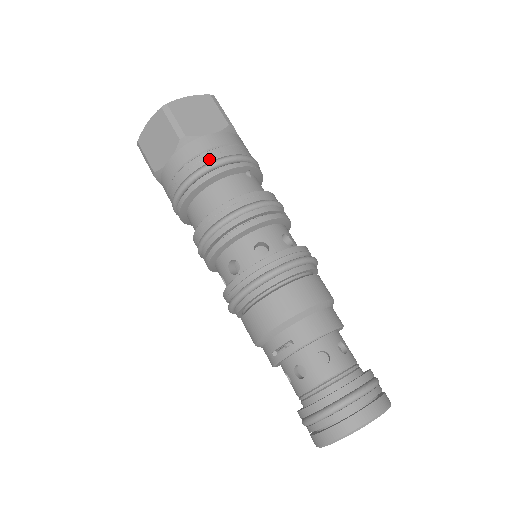
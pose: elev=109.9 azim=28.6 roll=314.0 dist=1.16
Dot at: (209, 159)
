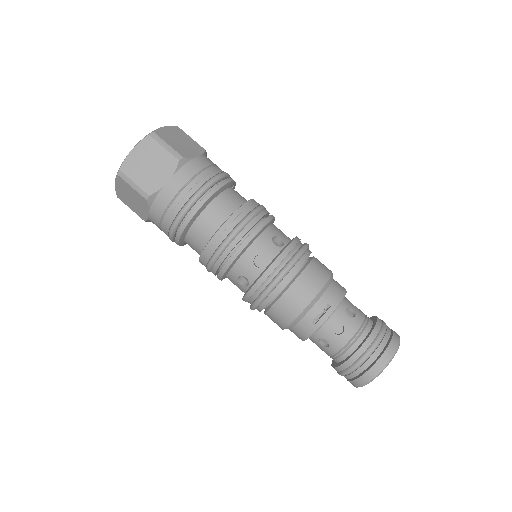
Dot at: (209, 175)
